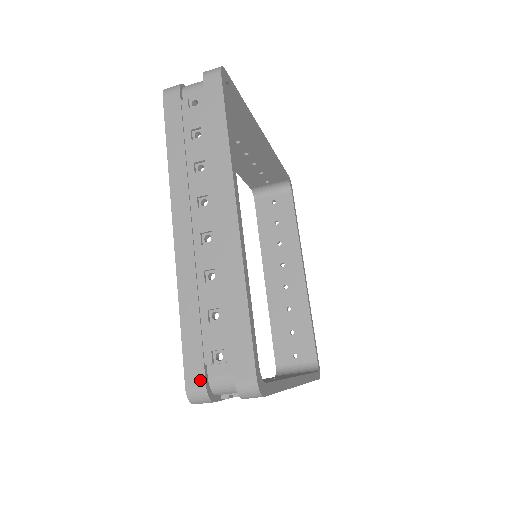
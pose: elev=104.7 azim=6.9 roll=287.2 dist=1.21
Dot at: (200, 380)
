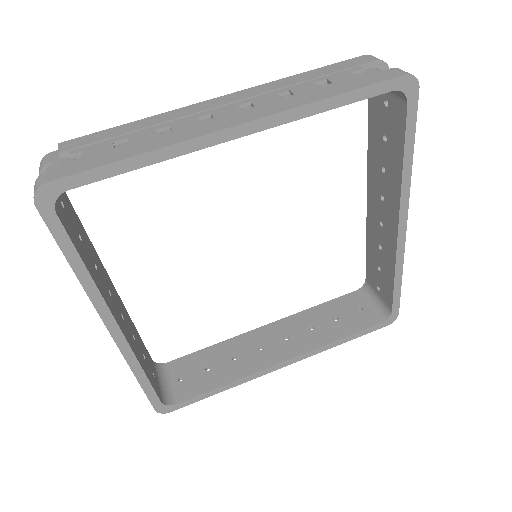
Dot at: occluded
